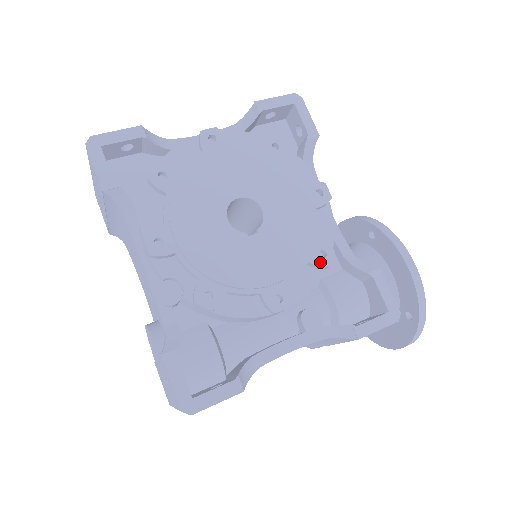
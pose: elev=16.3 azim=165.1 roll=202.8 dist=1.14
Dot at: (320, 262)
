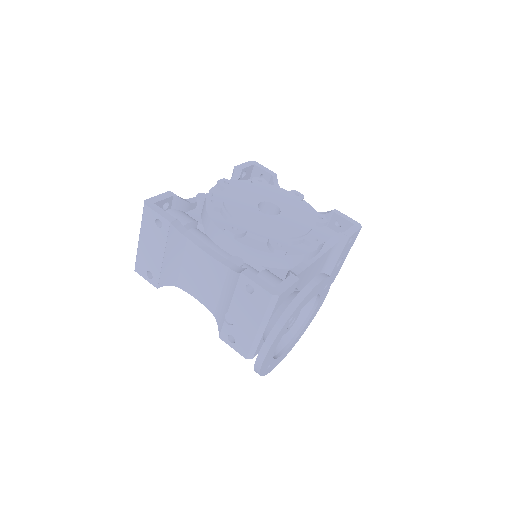
Dot at: (274, 244)
